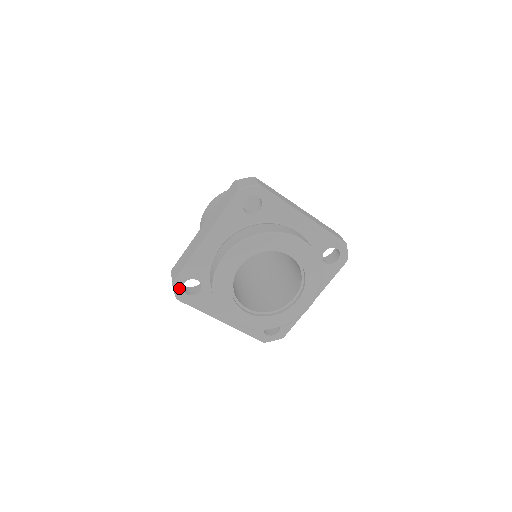
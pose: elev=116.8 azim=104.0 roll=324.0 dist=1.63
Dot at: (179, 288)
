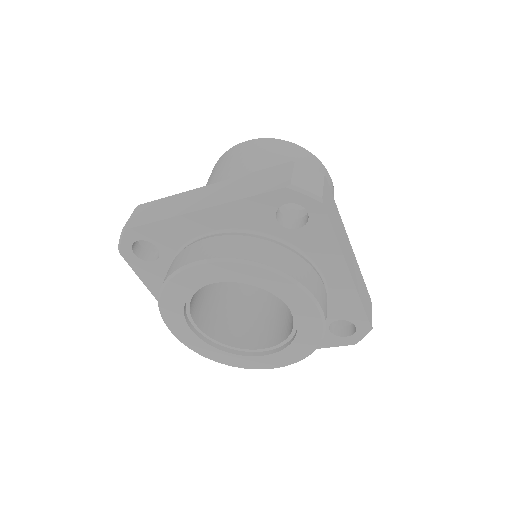
Dot at: (128, 241)
